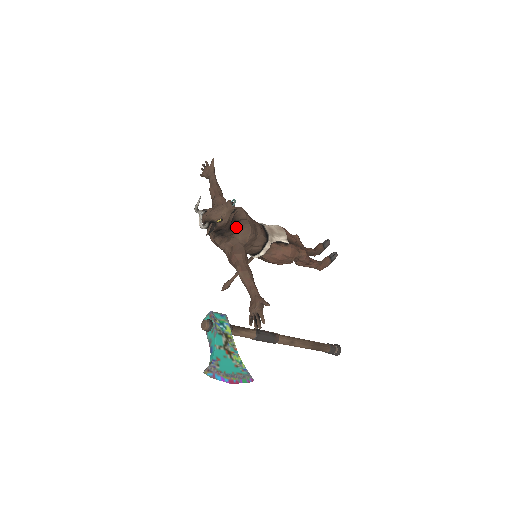
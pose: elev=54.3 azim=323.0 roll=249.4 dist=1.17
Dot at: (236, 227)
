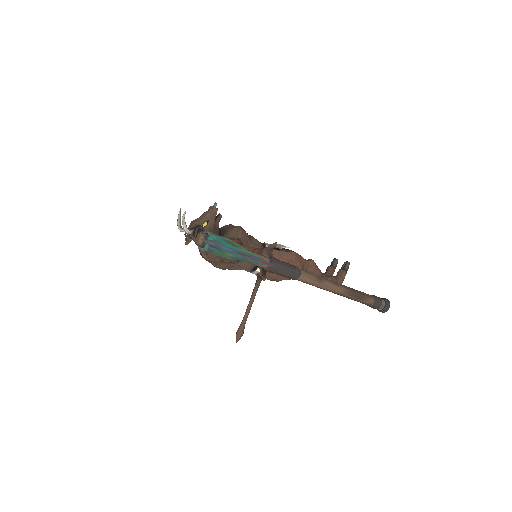
Dot at: (225, 231)
